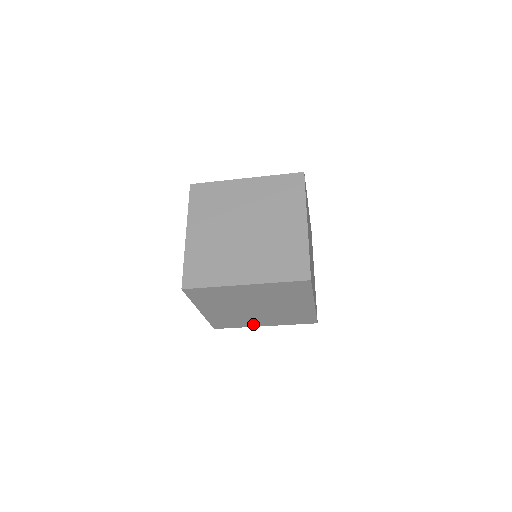
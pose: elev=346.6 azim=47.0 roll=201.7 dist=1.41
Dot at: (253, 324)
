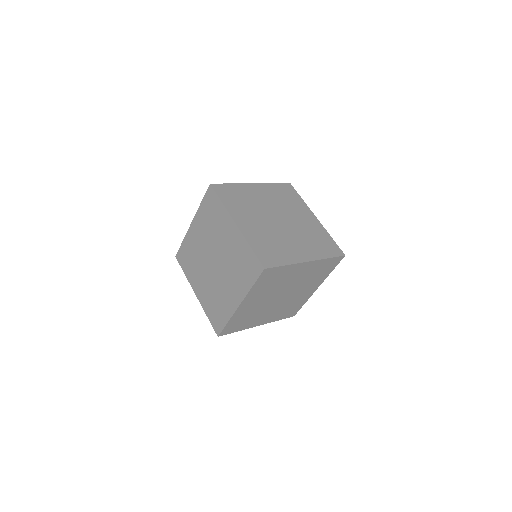
Dot at: occluded
